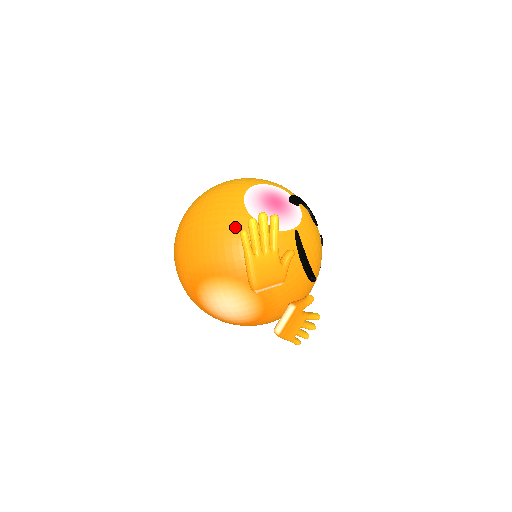
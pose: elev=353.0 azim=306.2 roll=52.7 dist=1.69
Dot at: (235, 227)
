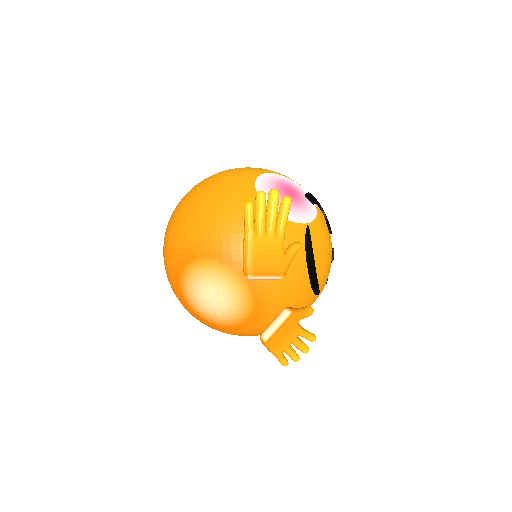
Dot at: (240, 206)
